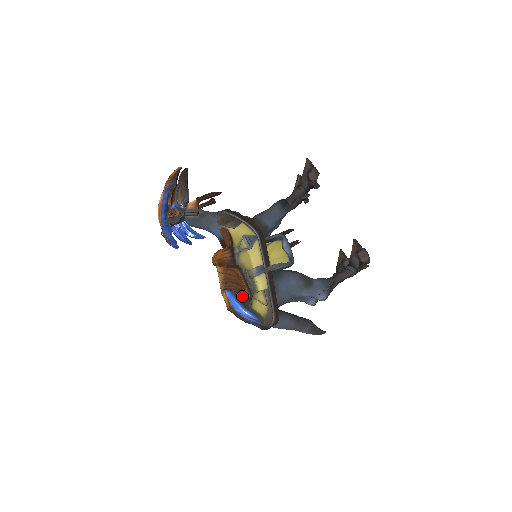
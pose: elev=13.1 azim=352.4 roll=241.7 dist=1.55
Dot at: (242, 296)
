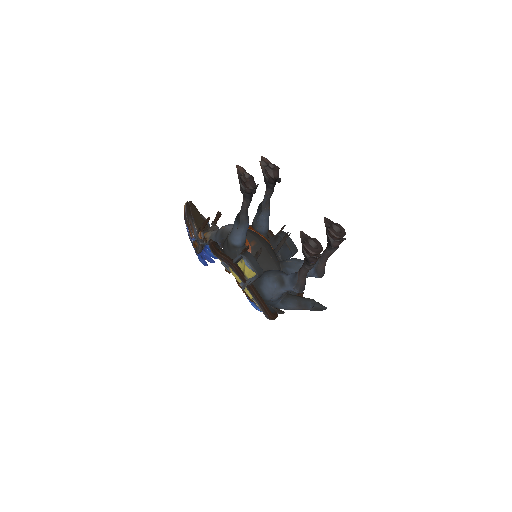
Dot at: occluded
